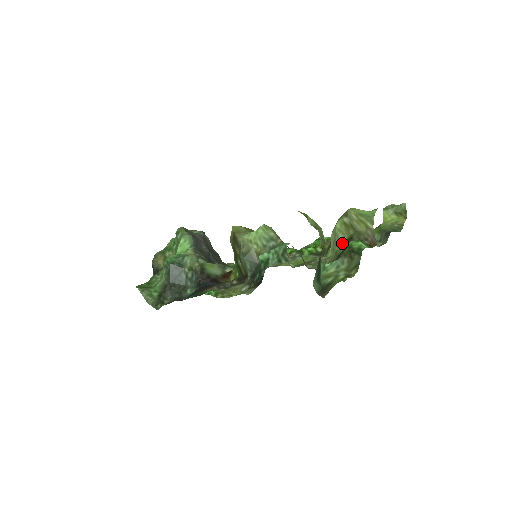
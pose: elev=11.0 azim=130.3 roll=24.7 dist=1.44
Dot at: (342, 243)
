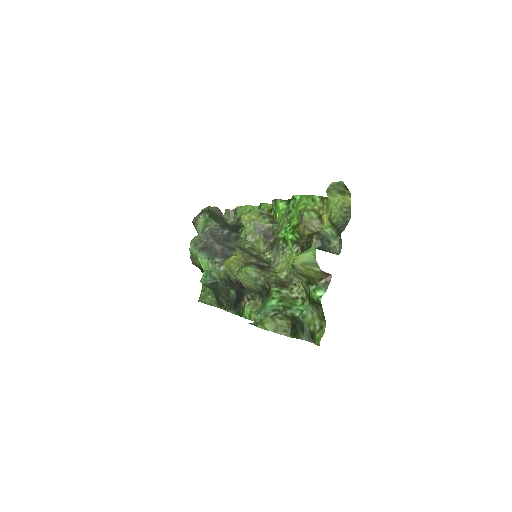
Dot at: (306, 284)
